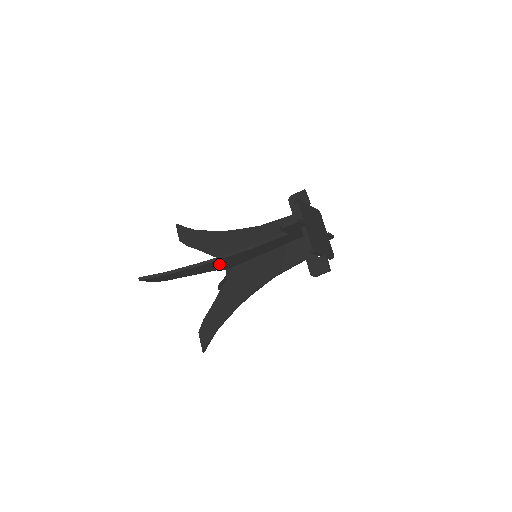
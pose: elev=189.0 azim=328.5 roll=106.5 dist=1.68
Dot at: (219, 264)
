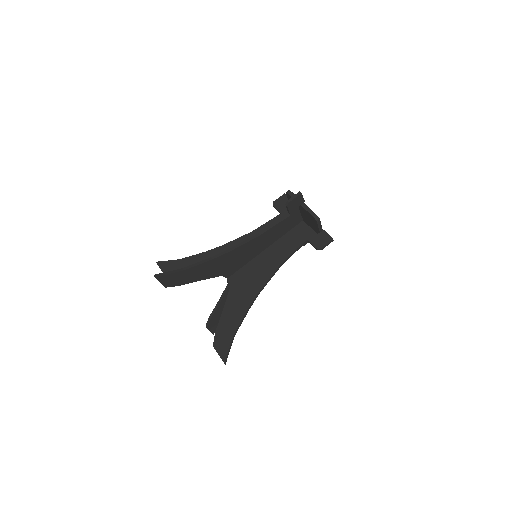
Dot at: (227, 262)
